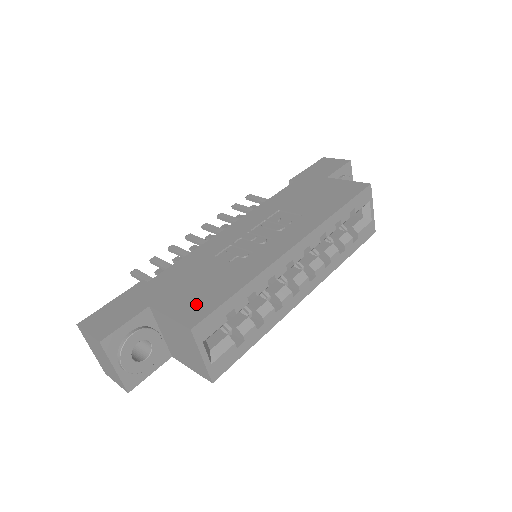
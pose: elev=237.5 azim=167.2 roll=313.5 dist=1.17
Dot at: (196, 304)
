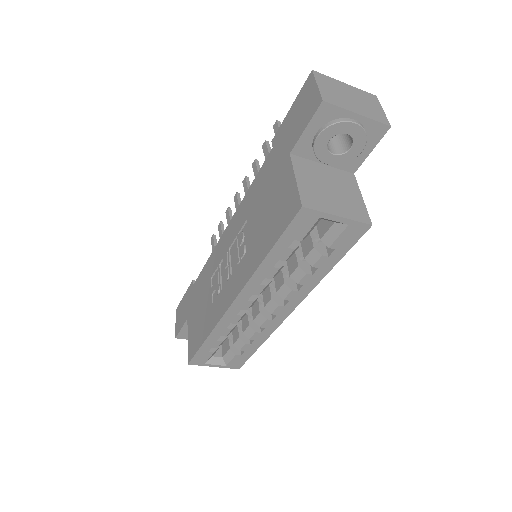
Dot at: (194, 338)
